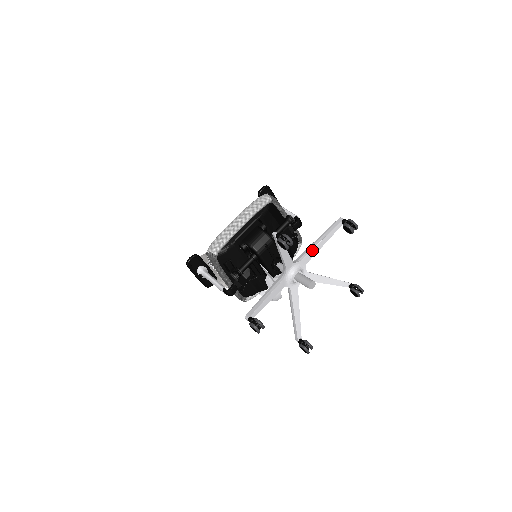
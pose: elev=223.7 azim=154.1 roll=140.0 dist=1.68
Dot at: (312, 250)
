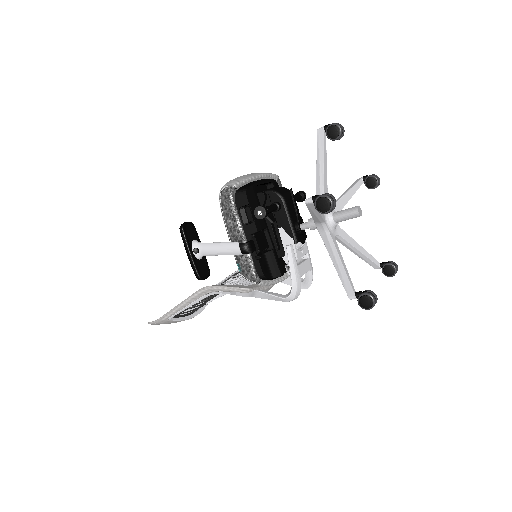
Dot at: (341, 198)
